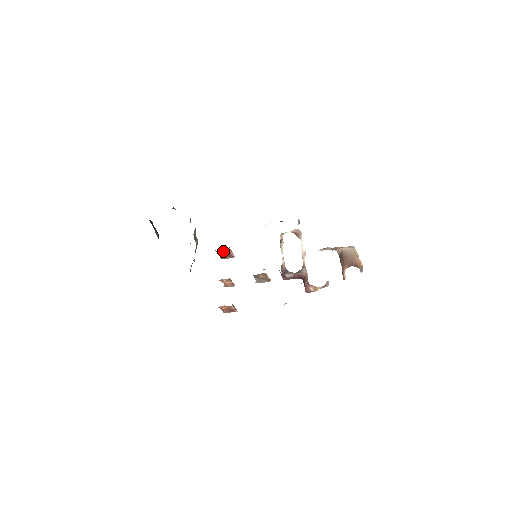
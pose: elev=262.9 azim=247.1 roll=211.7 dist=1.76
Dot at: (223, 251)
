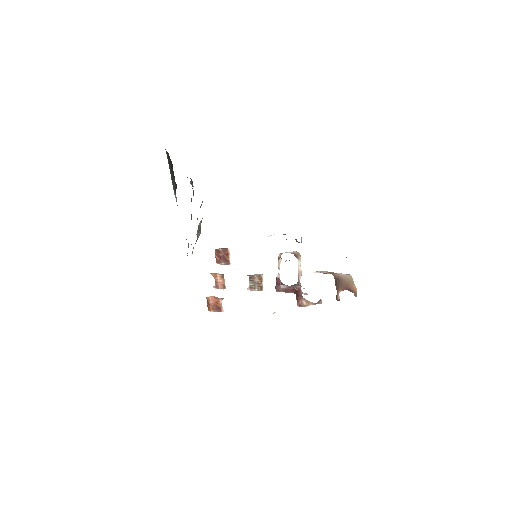
Dot at: (222, 252)
